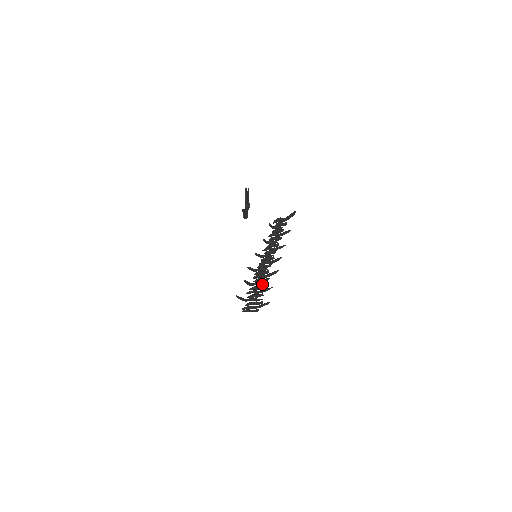
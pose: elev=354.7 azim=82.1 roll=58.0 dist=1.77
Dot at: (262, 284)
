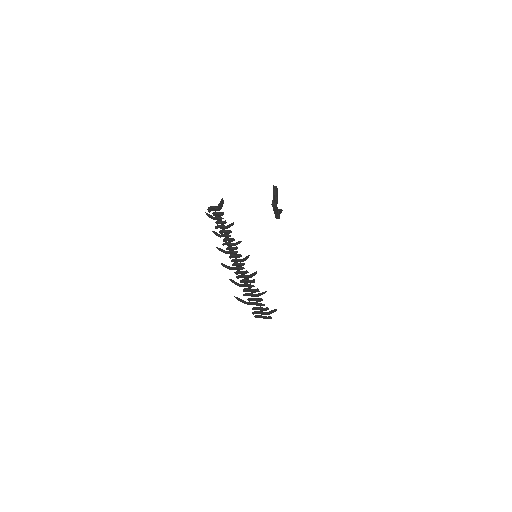
Dot at: (251, 286)
